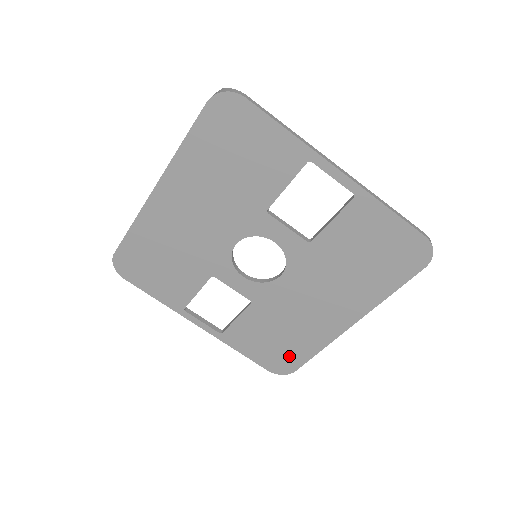
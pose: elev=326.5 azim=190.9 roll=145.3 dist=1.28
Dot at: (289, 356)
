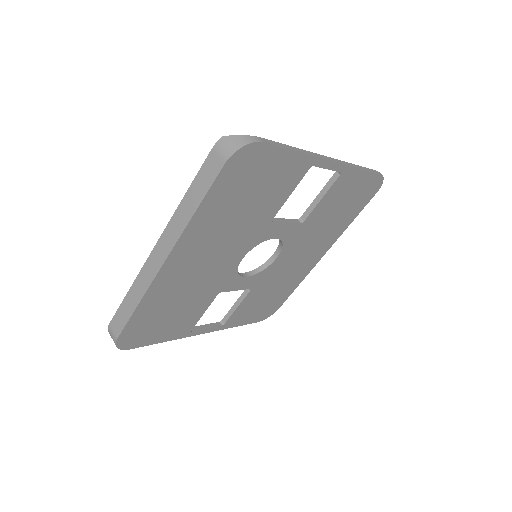
Dot at: (276, 303)
